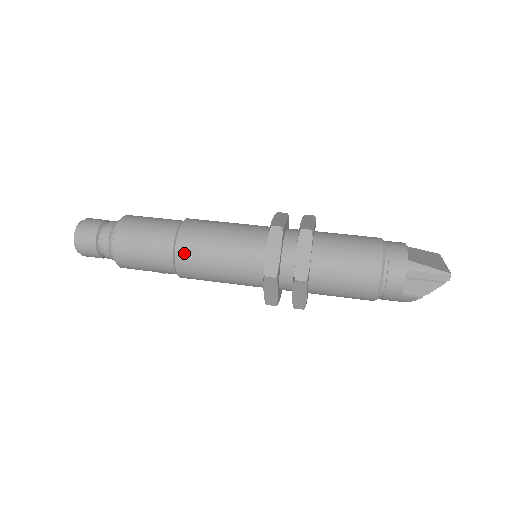
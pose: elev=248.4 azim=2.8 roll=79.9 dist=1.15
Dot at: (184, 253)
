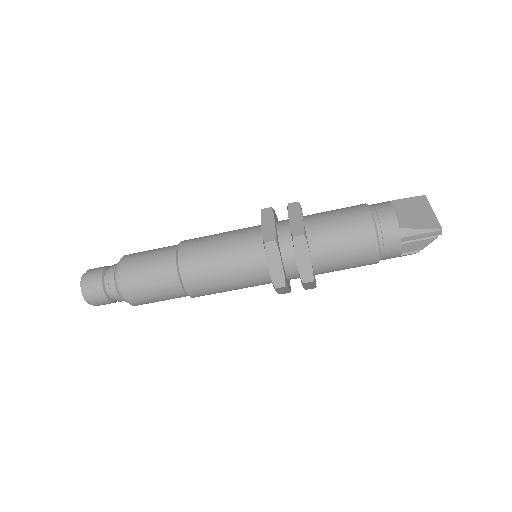
Dot at: (193, 286)
